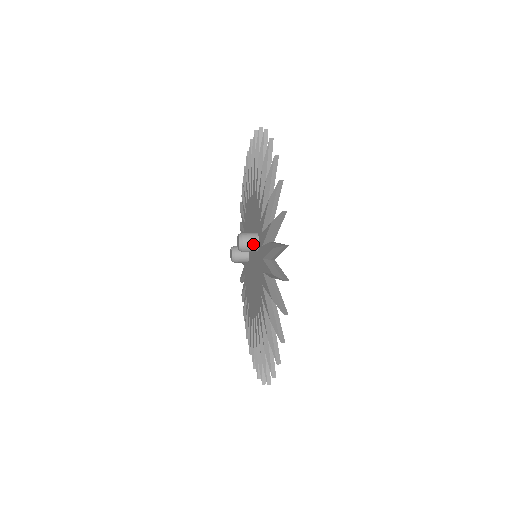
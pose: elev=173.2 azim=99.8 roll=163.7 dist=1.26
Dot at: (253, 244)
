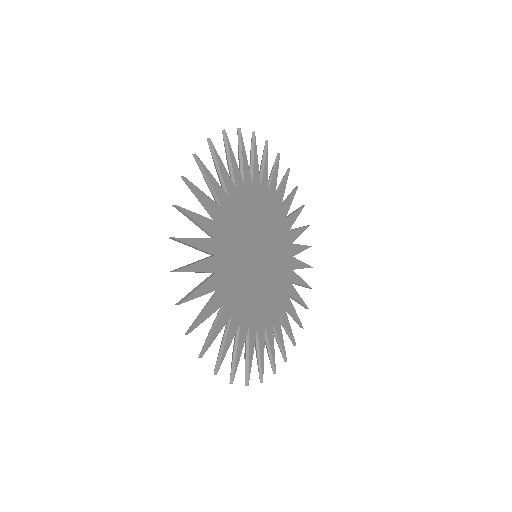
Dot at: occluded
